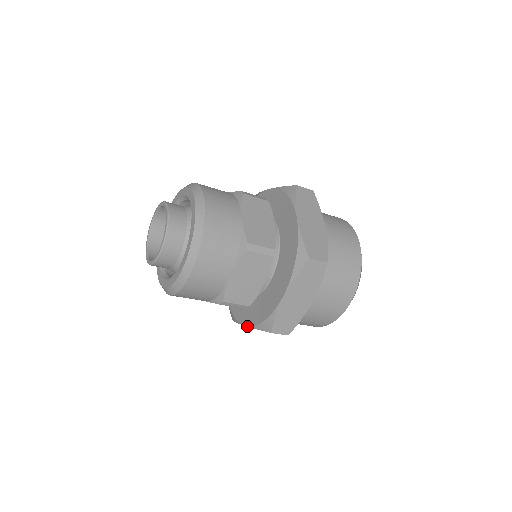
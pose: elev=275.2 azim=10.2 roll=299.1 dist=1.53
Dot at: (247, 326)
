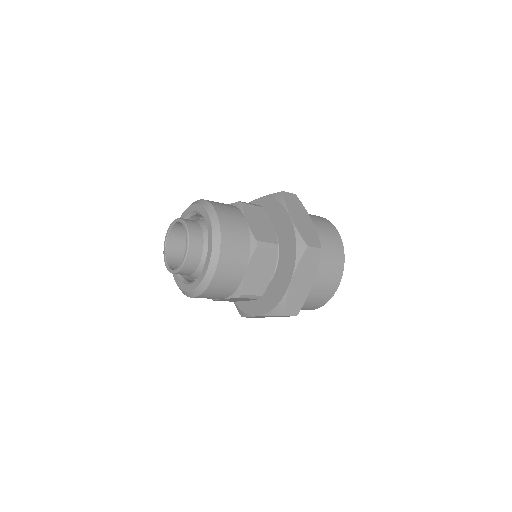
Dot at: occluded
